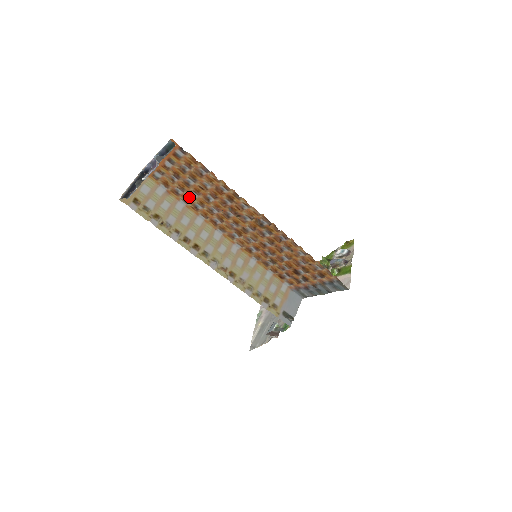
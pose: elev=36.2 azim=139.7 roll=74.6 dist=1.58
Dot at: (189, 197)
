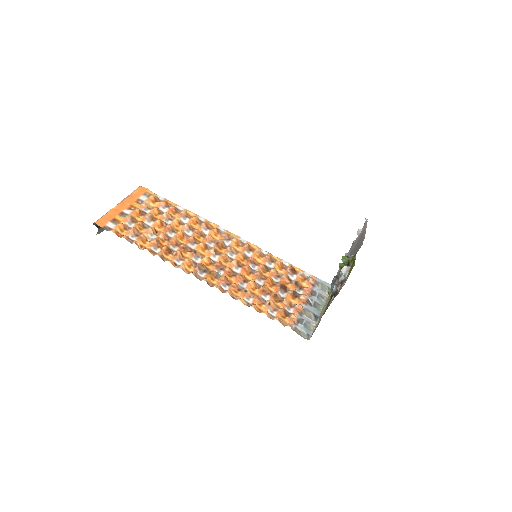
Dot at: (172, 215)
